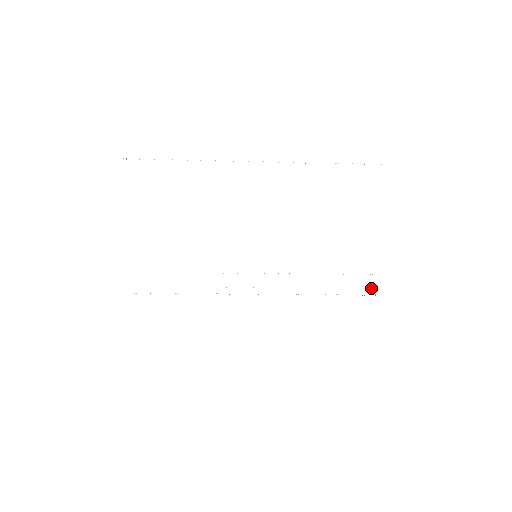
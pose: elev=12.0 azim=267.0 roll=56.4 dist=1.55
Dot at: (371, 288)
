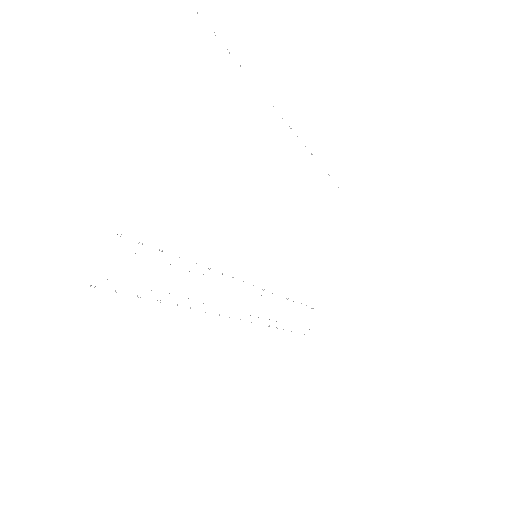
Dot at: occluded
